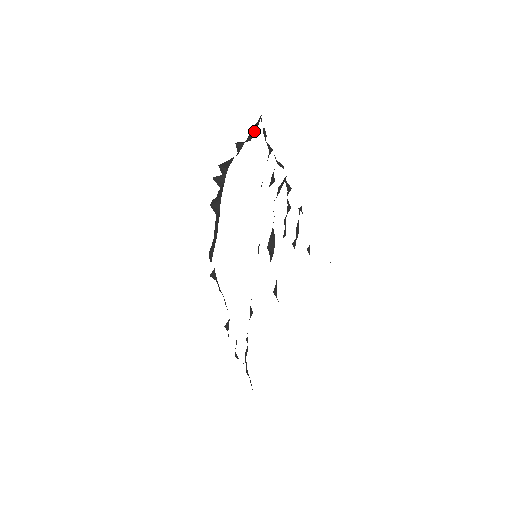
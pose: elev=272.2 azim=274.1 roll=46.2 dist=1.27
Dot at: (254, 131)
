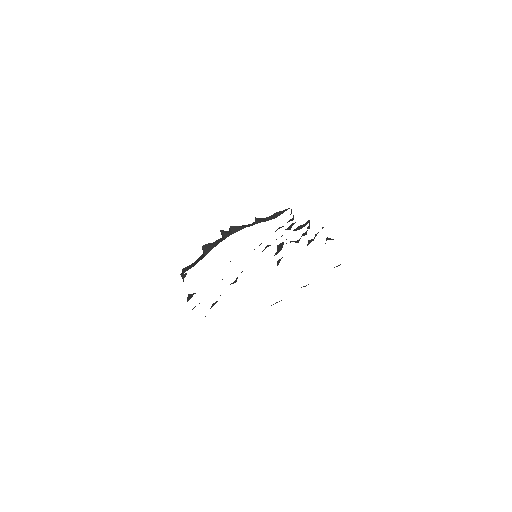
Dot at: (275, 217)
